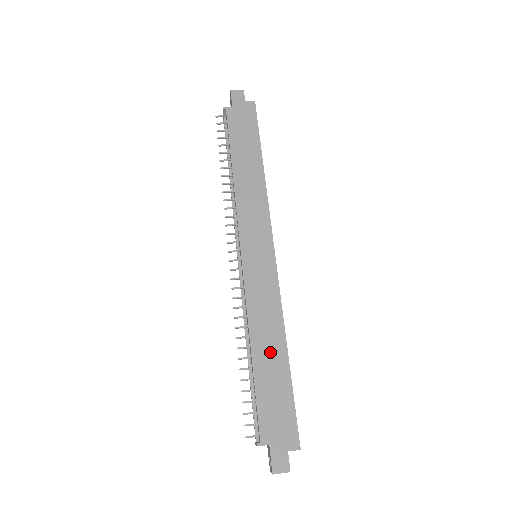
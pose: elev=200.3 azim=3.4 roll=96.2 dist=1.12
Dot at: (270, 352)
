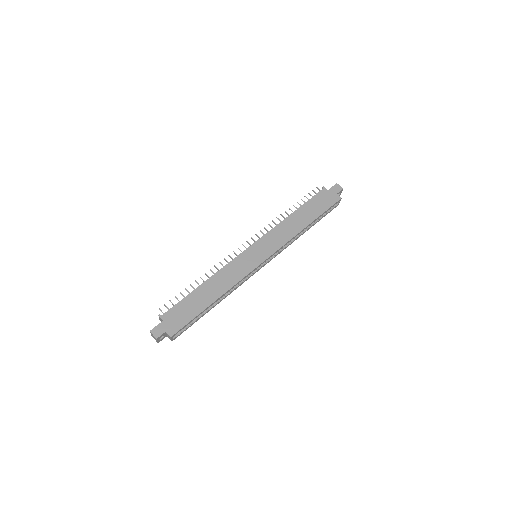
Dot at: (209, 292)
